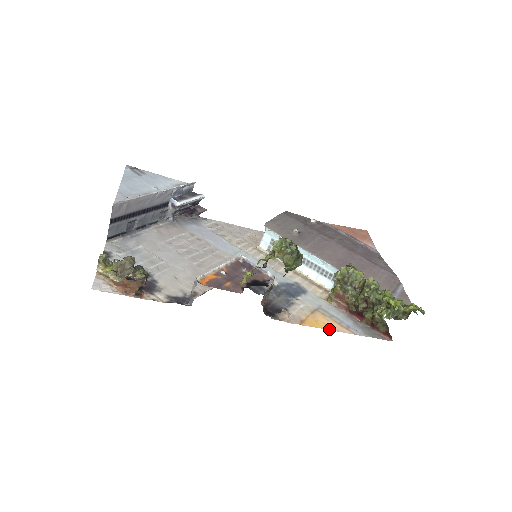
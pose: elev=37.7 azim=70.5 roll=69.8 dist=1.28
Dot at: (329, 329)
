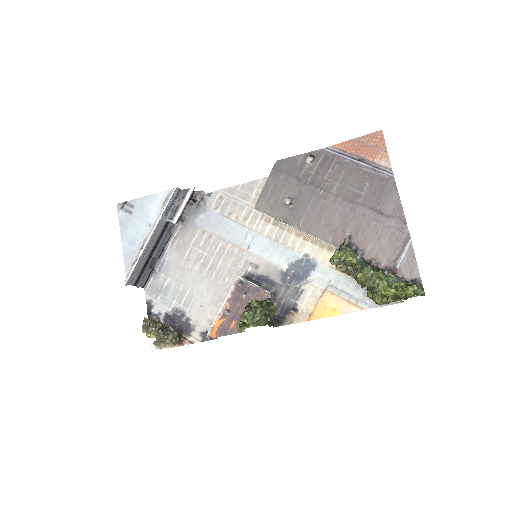
Dot at: (336, 314)
